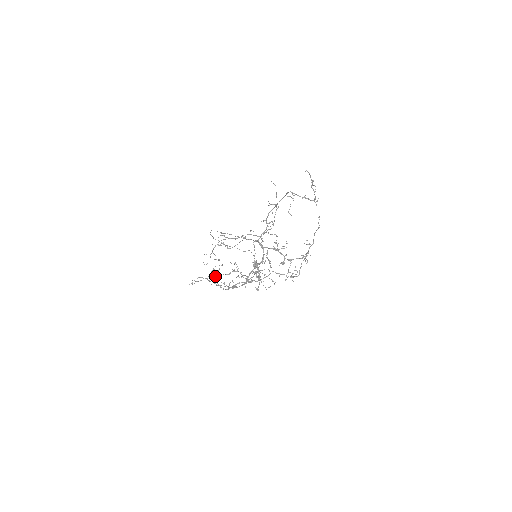
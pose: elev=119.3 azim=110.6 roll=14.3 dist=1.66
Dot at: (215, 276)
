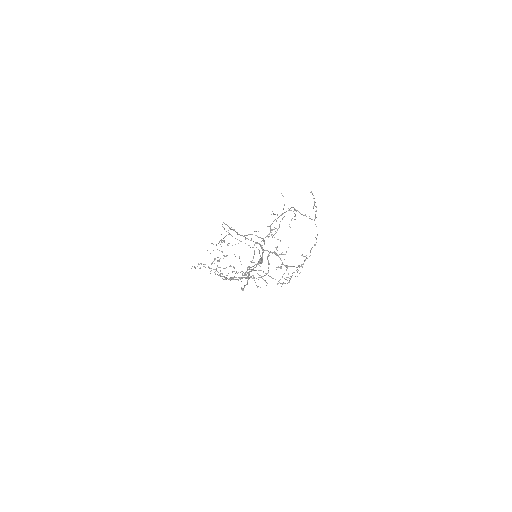
Dot at: occluded
